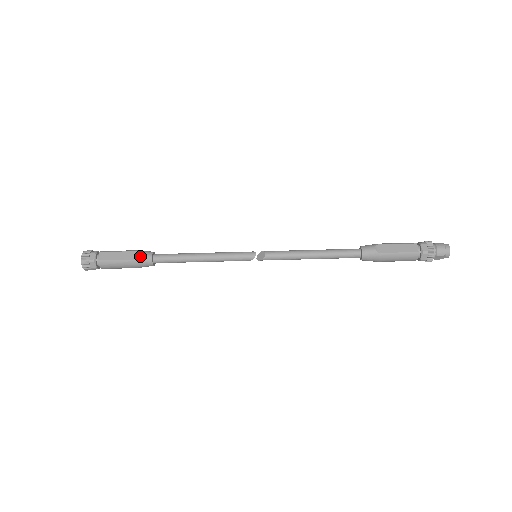
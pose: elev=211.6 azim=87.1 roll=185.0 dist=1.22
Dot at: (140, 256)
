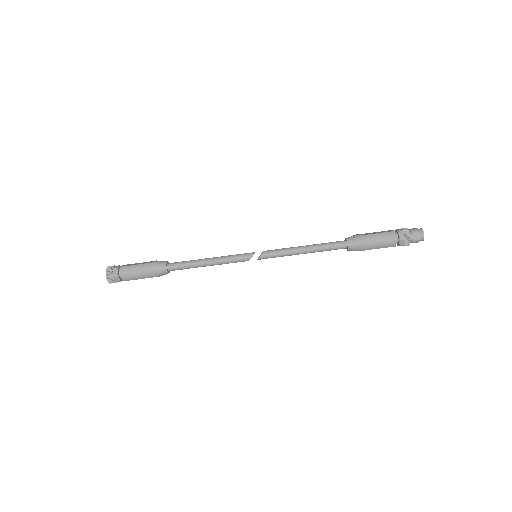
Dot at: (157, 261)
